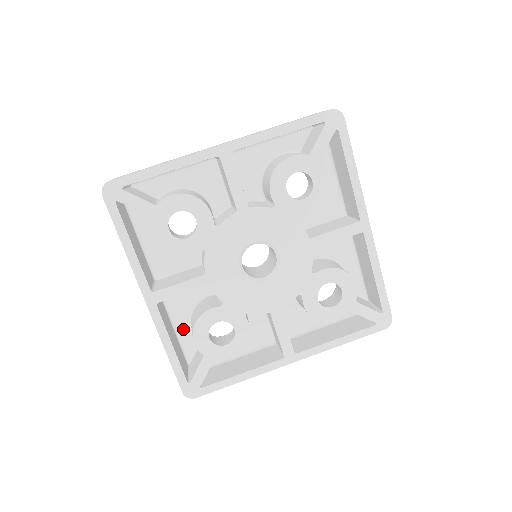
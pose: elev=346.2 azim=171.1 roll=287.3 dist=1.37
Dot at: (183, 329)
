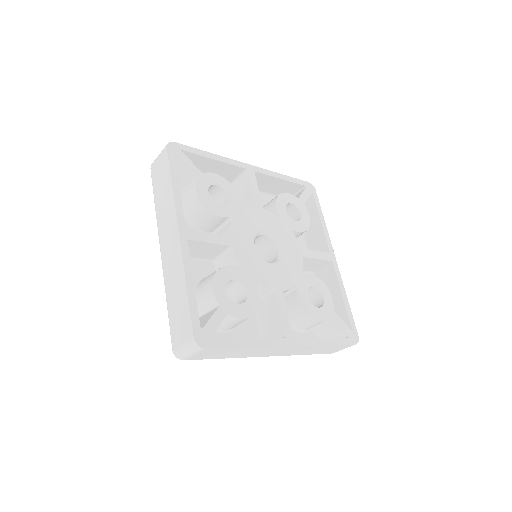
Dot at: occluded
